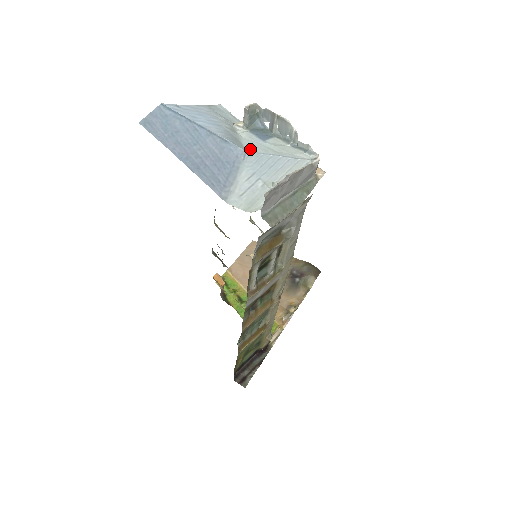
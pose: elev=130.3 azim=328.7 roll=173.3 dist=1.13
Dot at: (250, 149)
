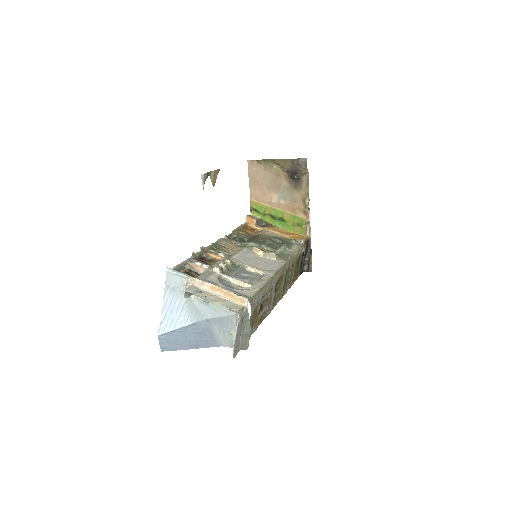
Dot at: (207, 316)
